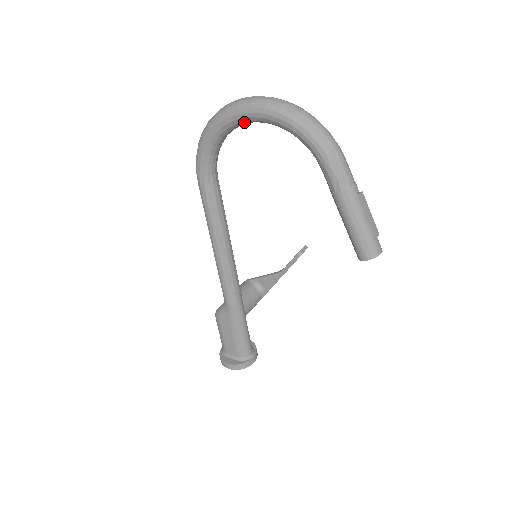
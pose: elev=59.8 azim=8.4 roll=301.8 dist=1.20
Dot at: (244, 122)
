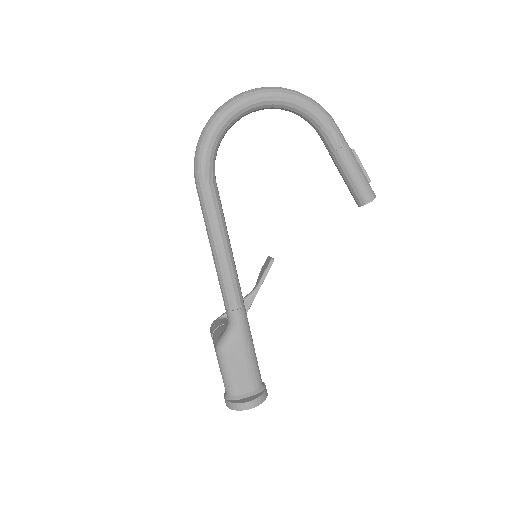
Dot at: (251, 110)
